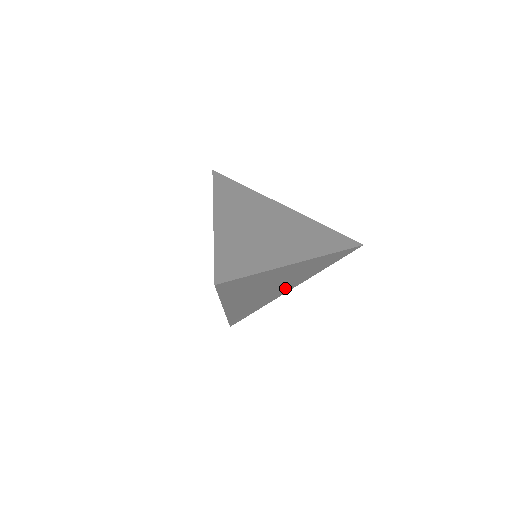
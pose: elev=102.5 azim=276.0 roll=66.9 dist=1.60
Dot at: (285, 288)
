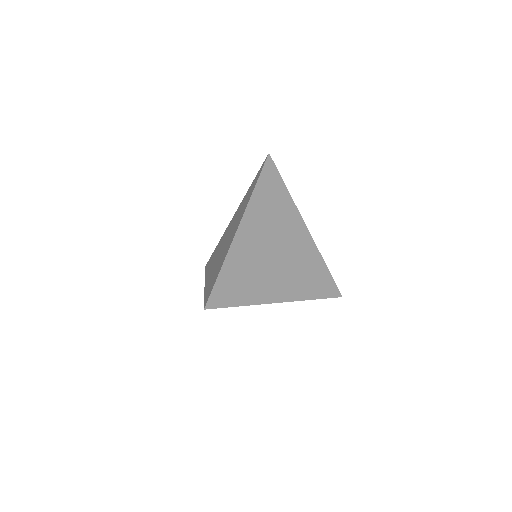
Dot at: occluded
